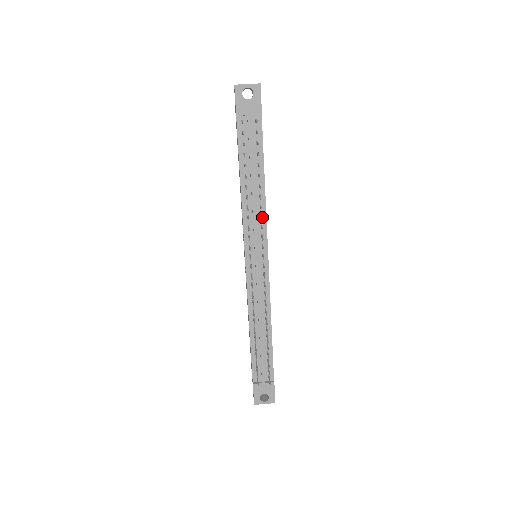
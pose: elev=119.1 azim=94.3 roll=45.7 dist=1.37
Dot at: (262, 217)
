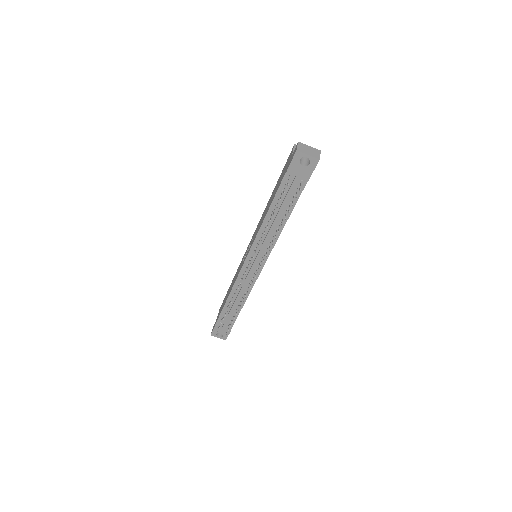
Dot at: occluded
